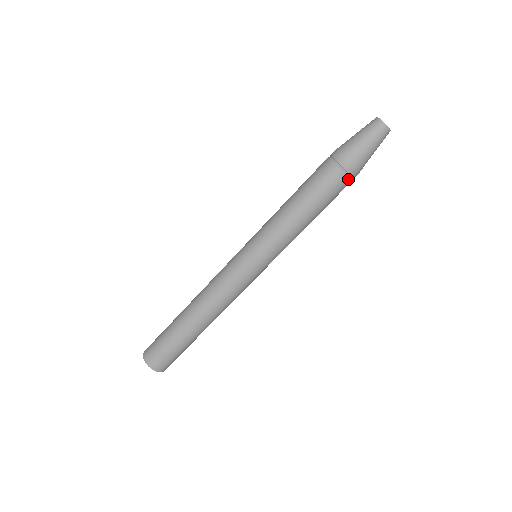
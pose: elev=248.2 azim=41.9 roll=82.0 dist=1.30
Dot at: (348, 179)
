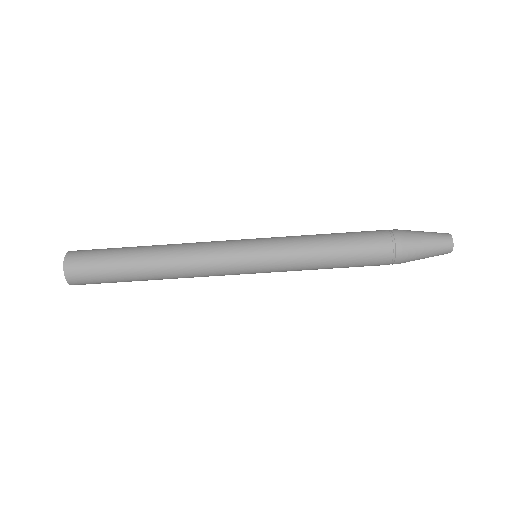
Dot at: (391, 250)
